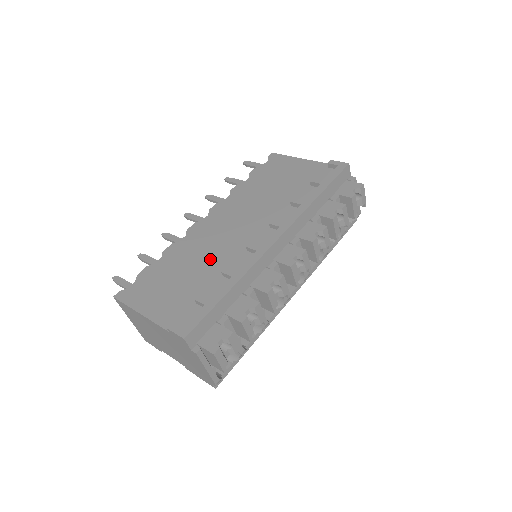
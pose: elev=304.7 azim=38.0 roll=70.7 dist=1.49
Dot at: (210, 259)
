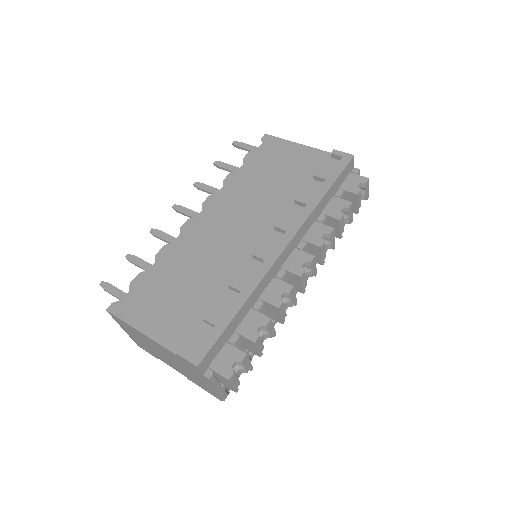
Dot at: (212, 267)
